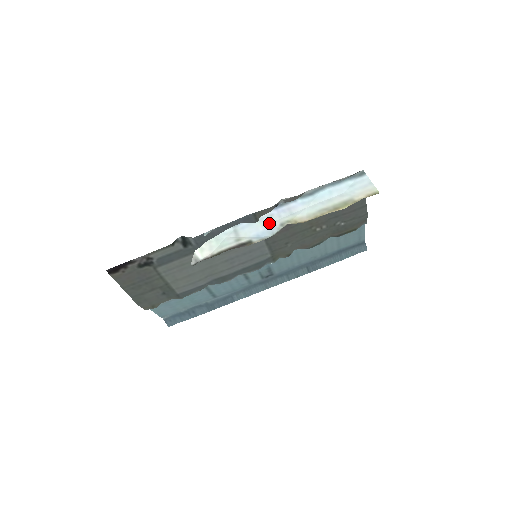
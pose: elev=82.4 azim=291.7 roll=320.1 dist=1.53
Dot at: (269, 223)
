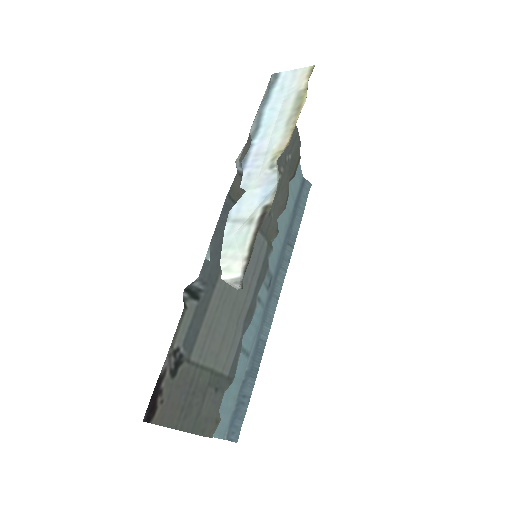
Dot at: (257, 180)
